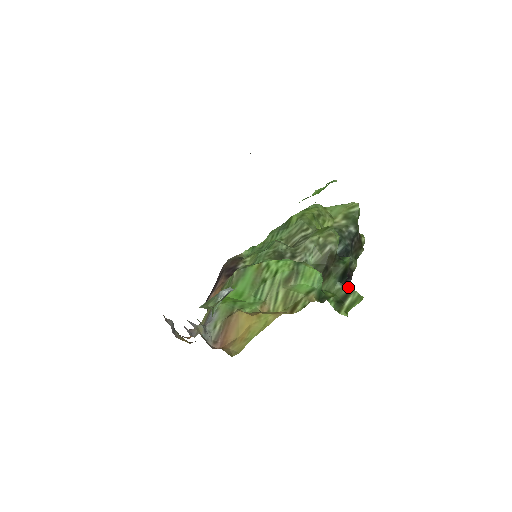
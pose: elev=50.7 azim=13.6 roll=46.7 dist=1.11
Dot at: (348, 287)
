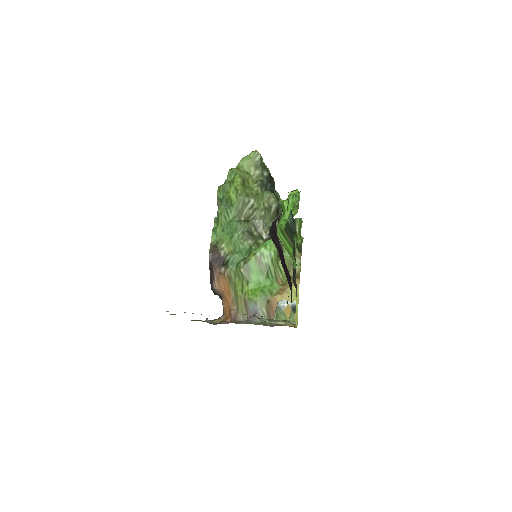
Dot at: occluded
